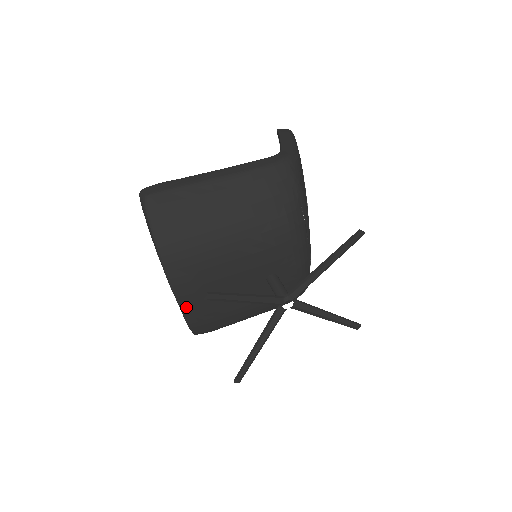
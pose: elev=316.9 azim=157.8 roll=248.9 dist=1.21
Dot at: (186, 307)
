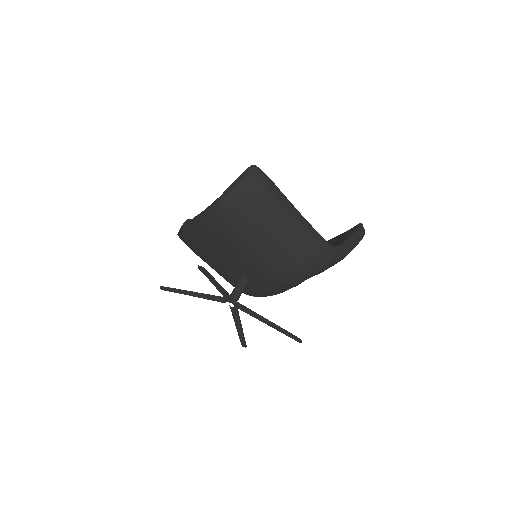
Dot at: (191, 231)
